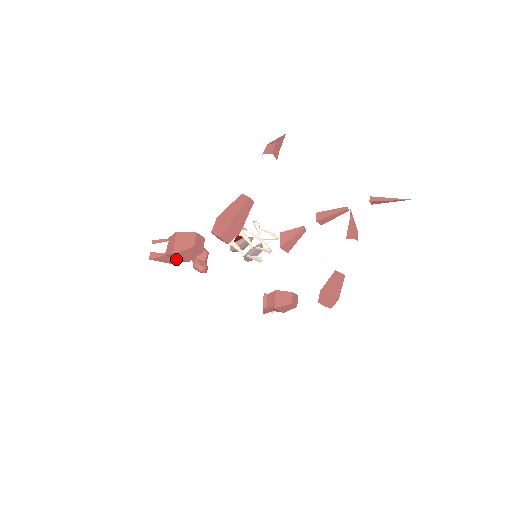
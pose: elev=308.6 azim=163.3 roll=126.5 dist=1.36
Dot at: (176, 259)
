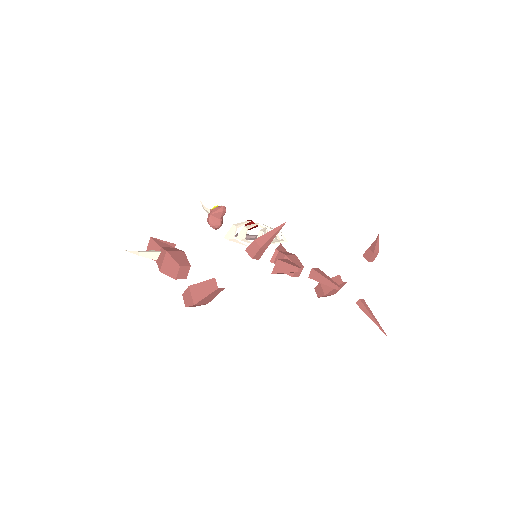
Dot at: occluded
